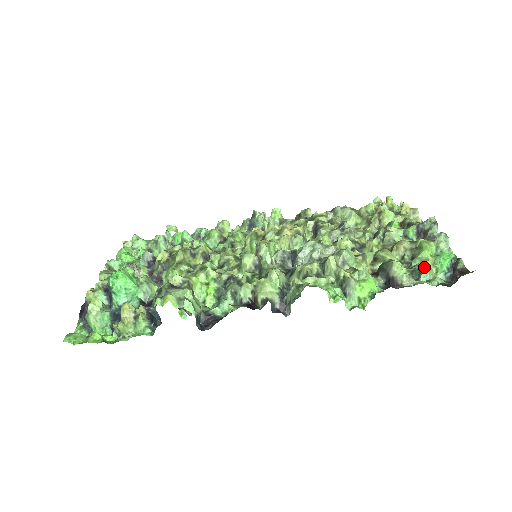
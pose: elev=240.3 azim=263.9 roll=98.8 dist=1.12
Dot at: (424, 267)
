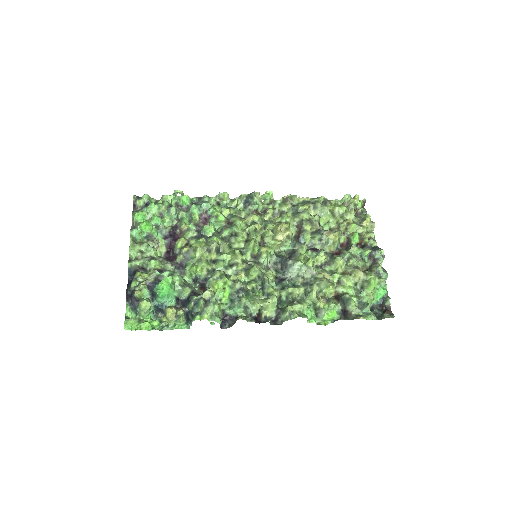
Dot at: (368, 307)
